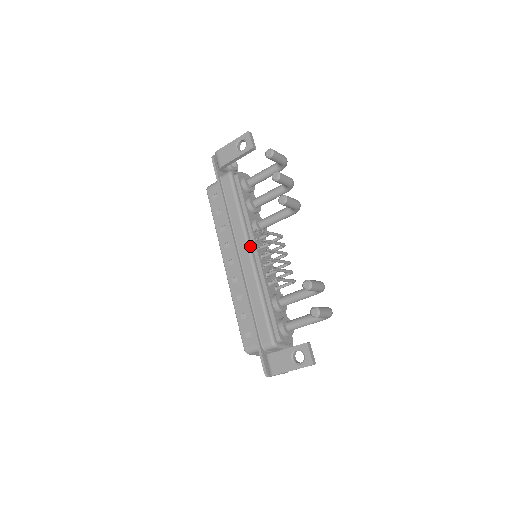
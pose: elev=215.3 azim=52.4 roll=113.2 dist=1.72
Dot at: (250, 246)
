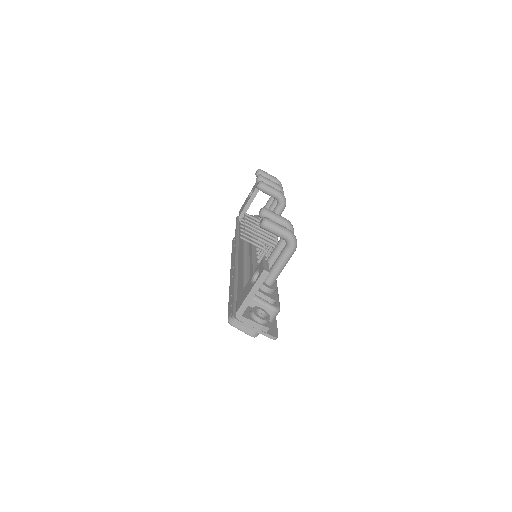
Dot at: (246, 243)
